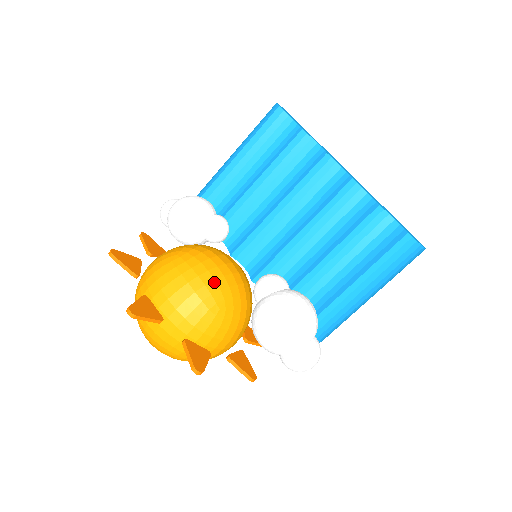
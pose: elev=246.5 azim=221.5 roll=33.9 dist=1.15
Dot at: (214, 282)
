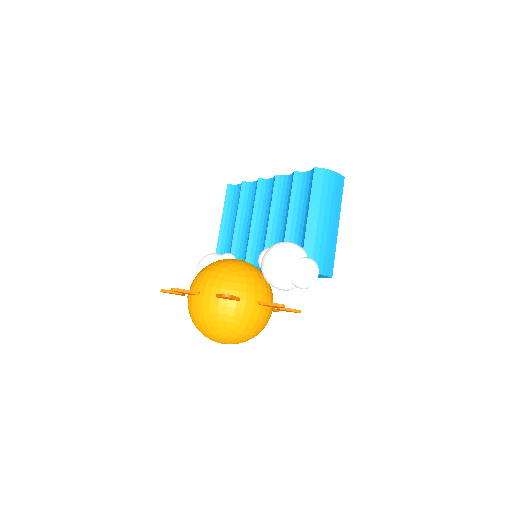
Dot at: (224, 263)
